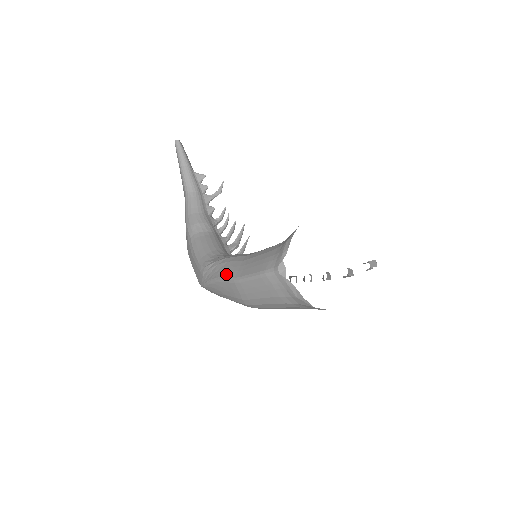
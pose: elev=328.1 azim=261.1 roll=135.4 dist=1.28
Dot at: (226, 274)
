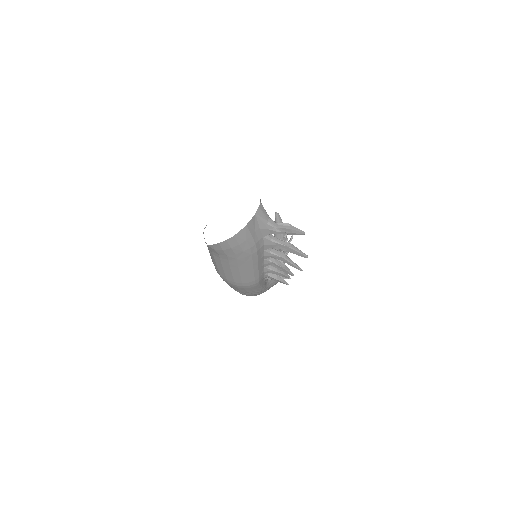
Dot at: occluded
